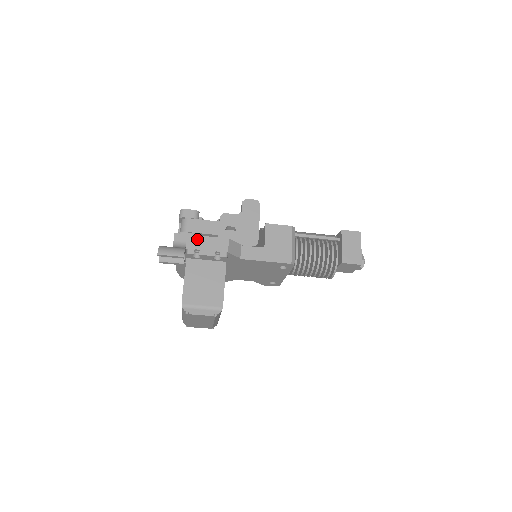
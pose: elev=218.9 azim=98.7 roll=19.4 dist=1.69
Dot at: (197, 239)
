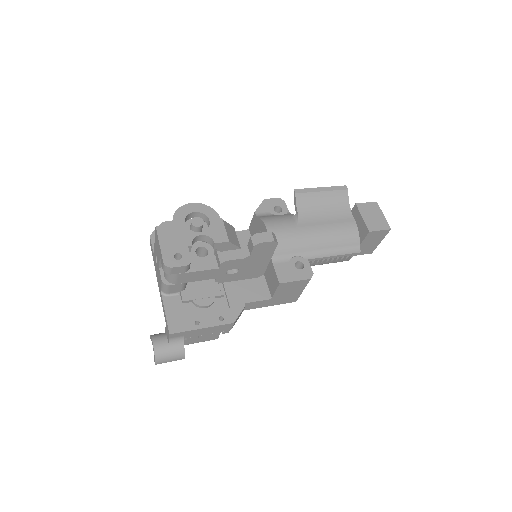
Dot at: (197, 331)
